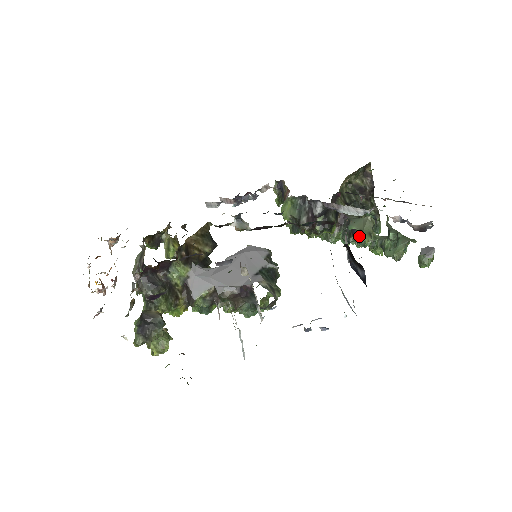
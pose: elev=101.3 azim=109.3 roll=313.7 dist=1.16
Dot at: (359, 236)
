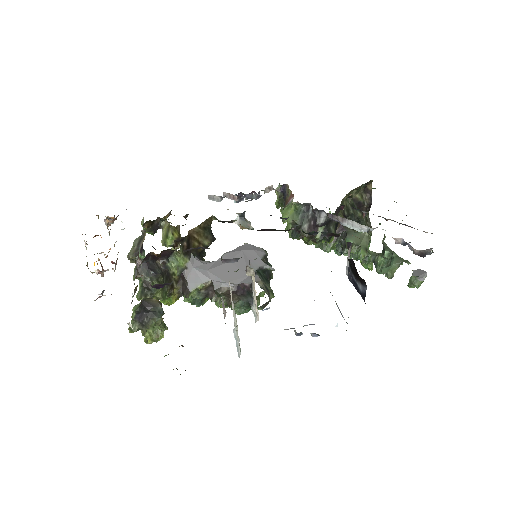
Dot at: (355, 250)
